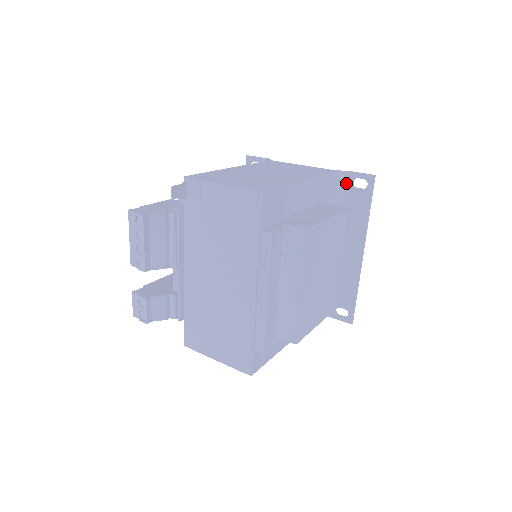
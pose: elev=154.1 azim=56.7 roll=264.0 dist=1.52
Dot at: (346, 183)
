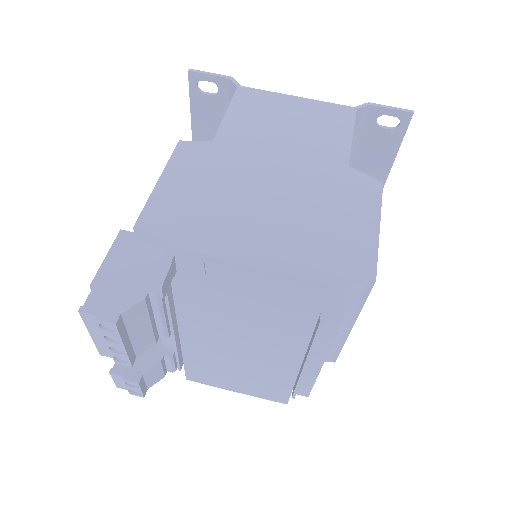
Dot at: (366, 120)
